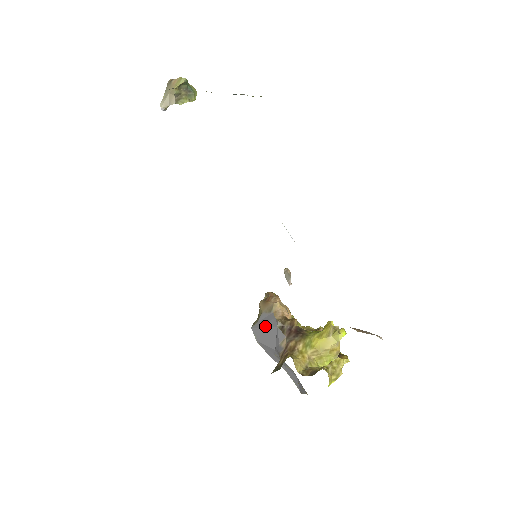
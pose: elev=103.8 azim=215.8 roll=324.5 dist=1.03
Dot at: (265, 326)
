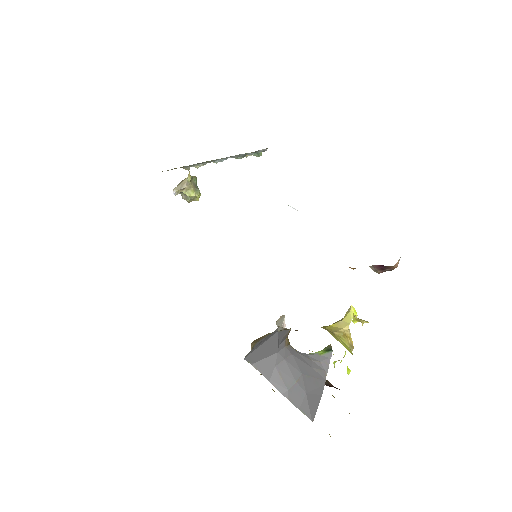
Dot at: (262, 343)
